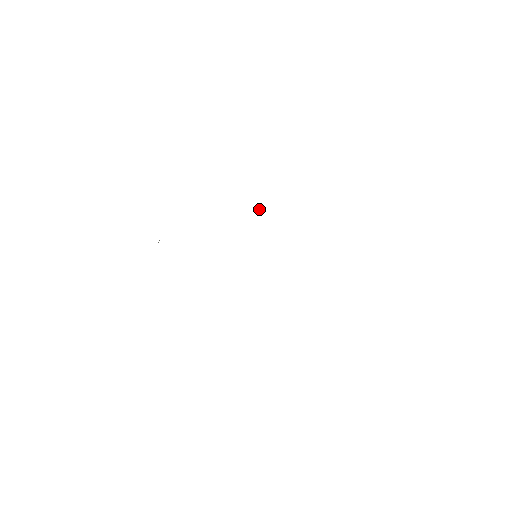
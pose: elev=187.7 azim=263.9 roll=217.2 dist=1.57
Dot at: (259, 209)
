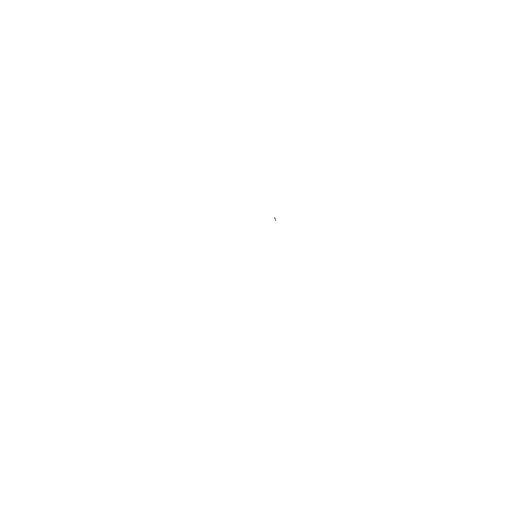
Dot at: occluded
